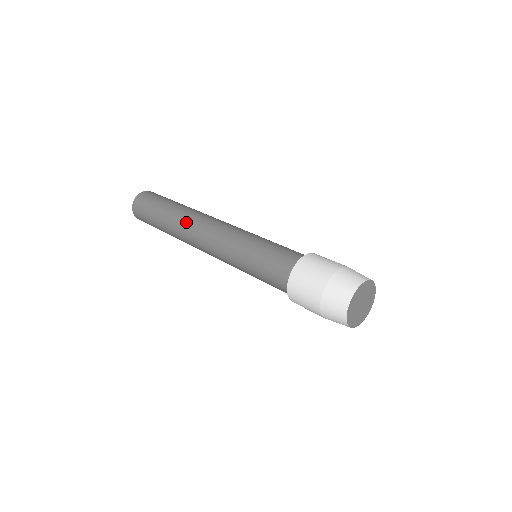
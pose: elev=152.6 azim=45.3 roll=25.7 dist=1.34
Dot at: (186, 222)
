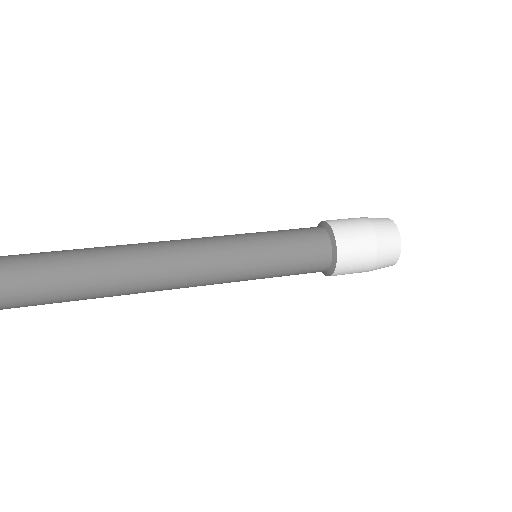
Dot at: (141, 268)
